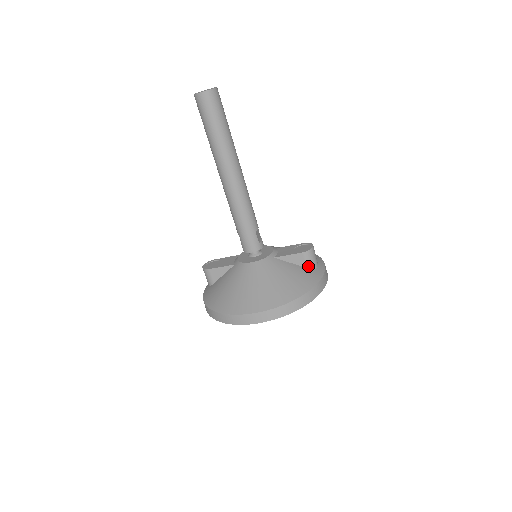
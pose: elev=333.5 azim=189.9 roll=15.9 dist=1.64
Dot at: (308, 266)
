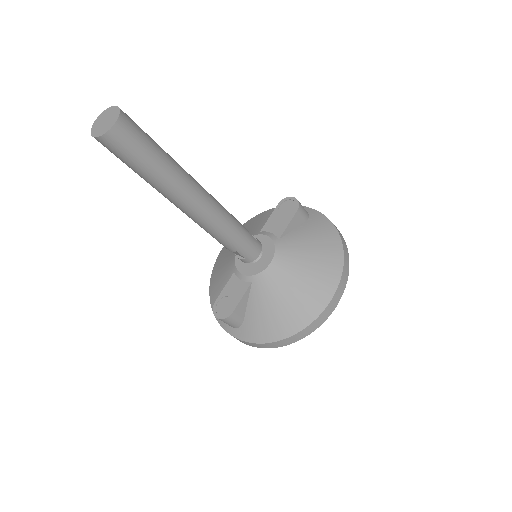
Dot at: (306, 218)
